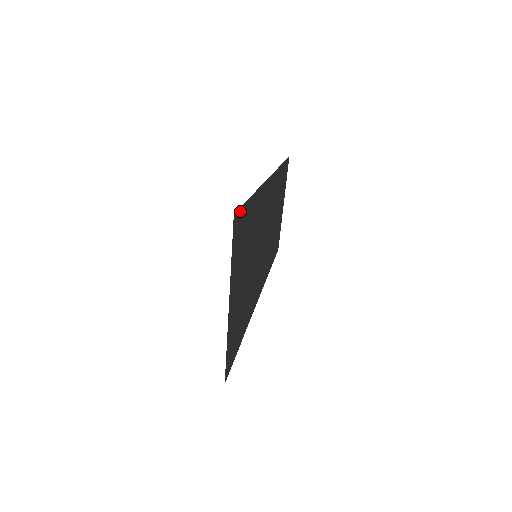
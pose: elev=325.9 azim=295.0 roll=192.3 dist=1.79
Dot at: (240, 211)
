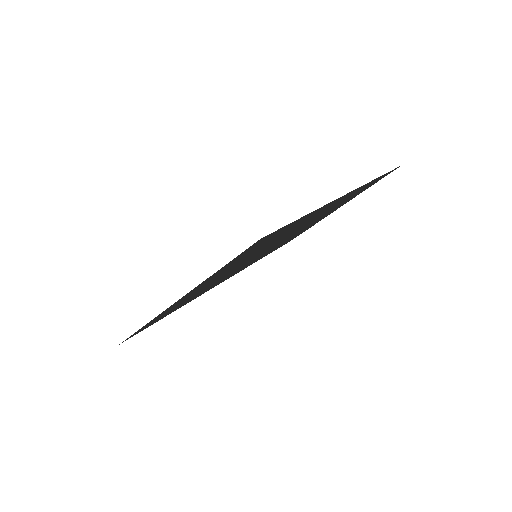
Dot at: (274, 232)
